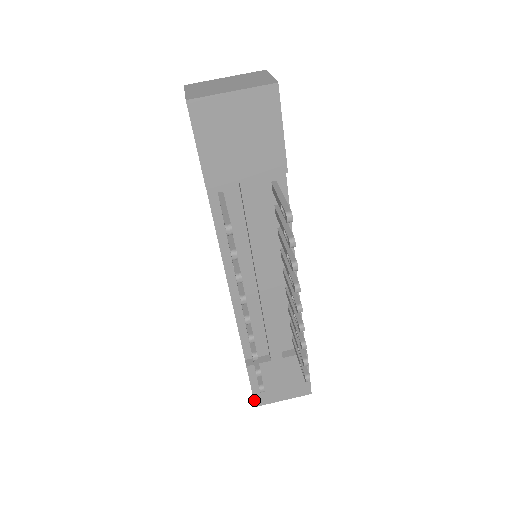
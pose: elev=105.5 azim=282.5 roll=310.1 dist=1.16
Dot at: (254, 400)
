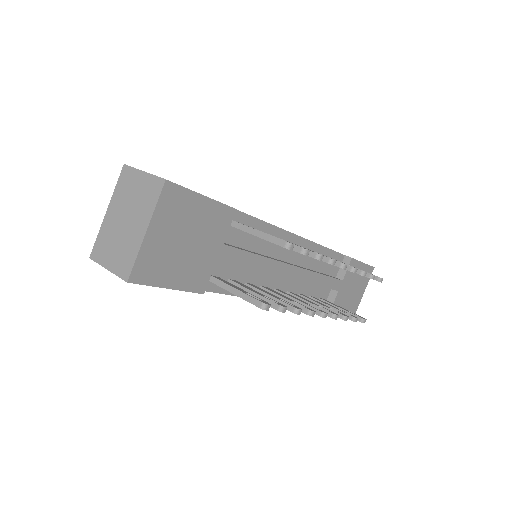
Dot at: occluded
